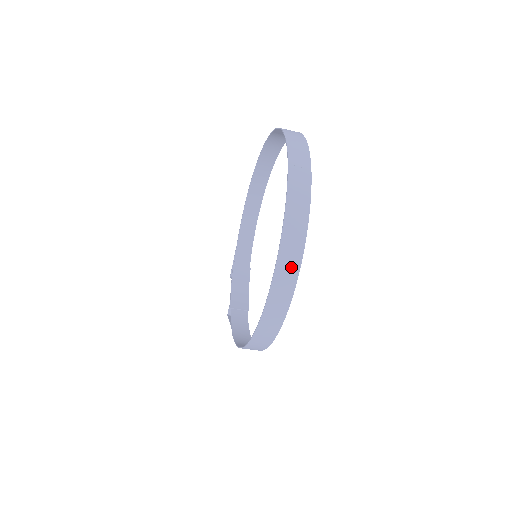
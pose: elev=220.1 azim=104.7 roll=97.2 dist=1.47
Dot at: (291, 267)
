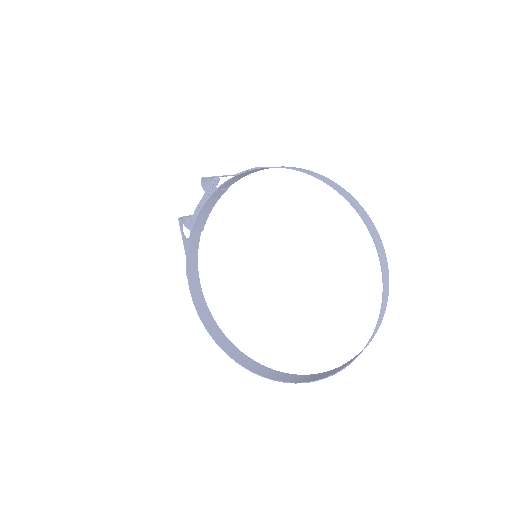
Dot at: (291, 378)
